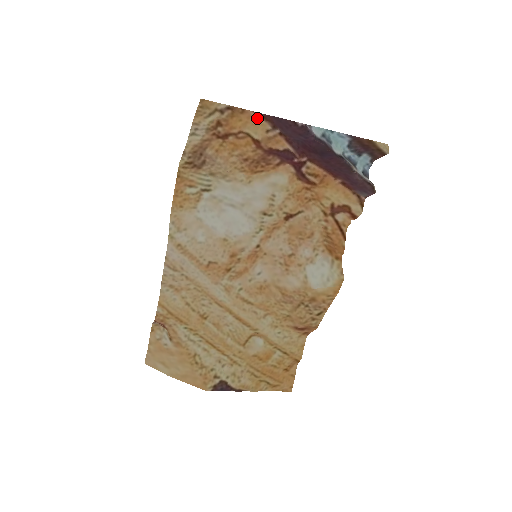
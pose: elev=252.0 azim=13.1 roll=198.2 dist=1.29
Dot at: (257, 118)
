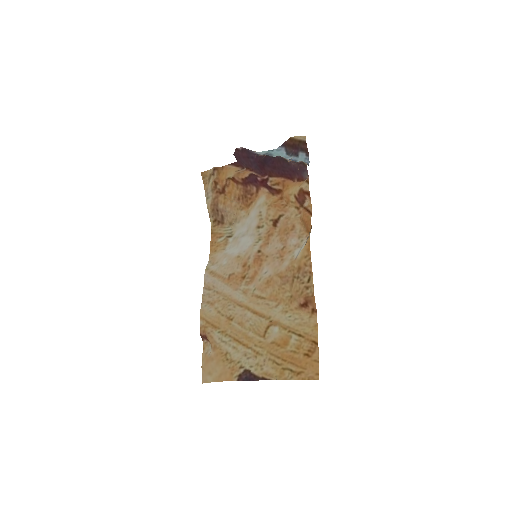
Dot at: (231, 167)
